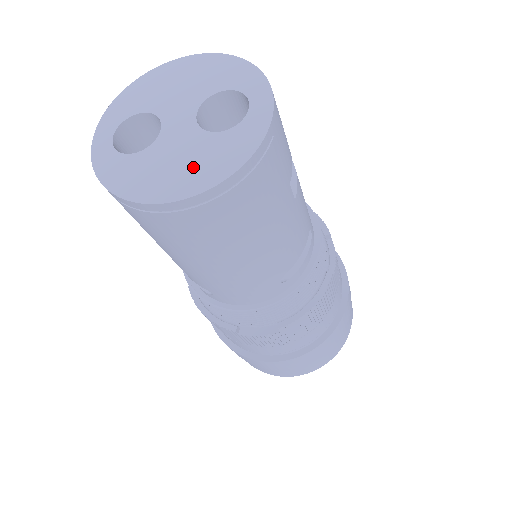
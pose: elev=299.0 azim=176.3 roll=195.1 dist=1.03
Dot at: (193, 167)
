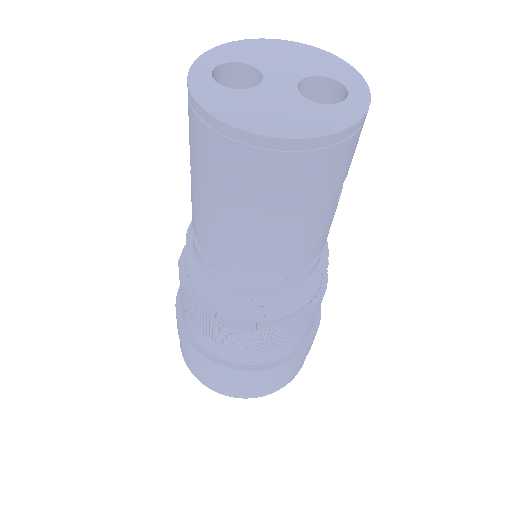
Dot at: (288, 118)
